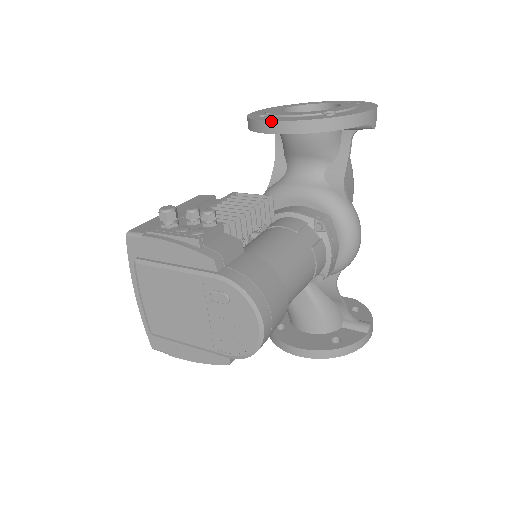
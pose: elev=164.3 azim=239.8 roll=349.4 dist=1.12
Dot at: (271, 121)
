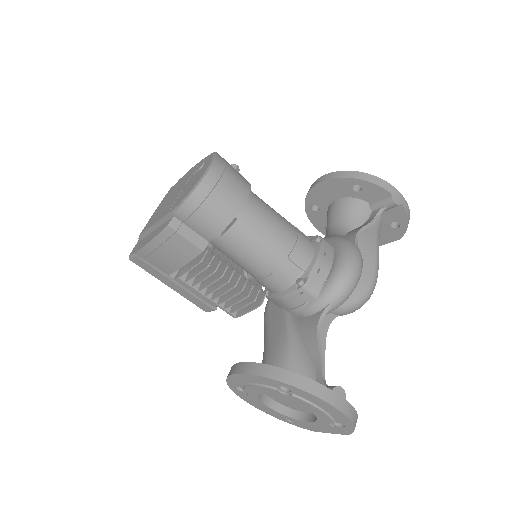
Dot at: (315, 181)
